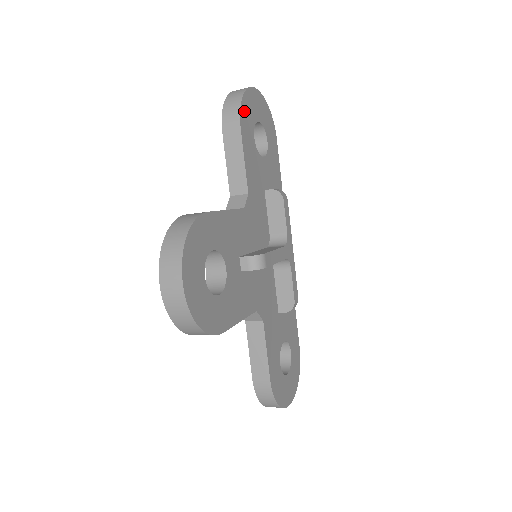
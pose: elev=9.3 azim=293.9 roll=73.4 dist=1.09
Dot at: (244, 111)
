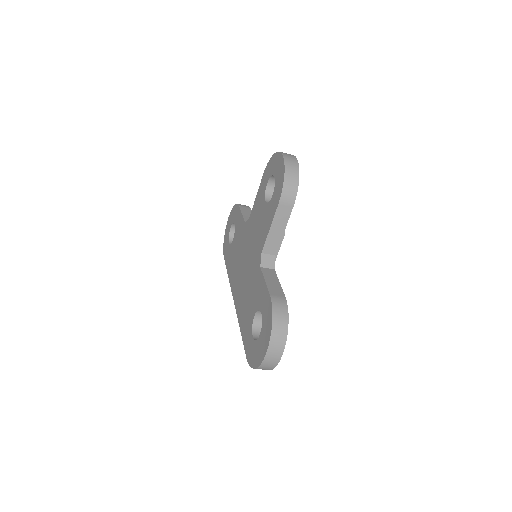
Dot at: occluded
